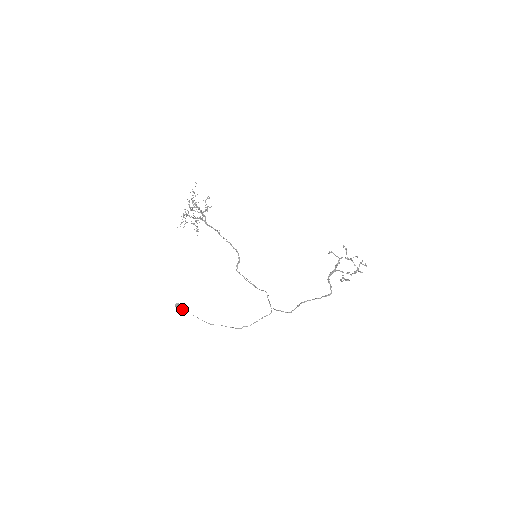
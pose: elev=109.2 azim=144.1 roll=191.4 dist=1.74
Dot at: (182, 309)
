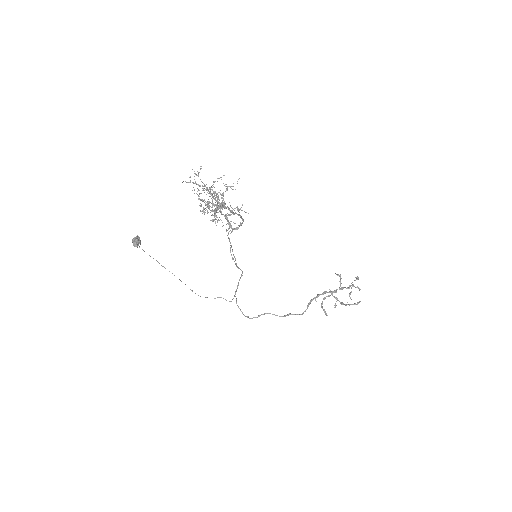
Dot at: (139, 247)
